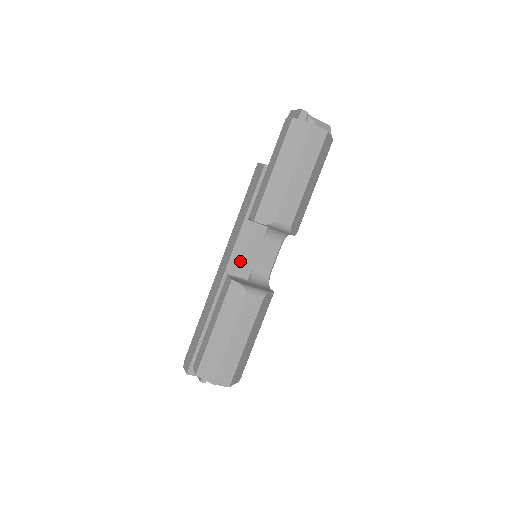
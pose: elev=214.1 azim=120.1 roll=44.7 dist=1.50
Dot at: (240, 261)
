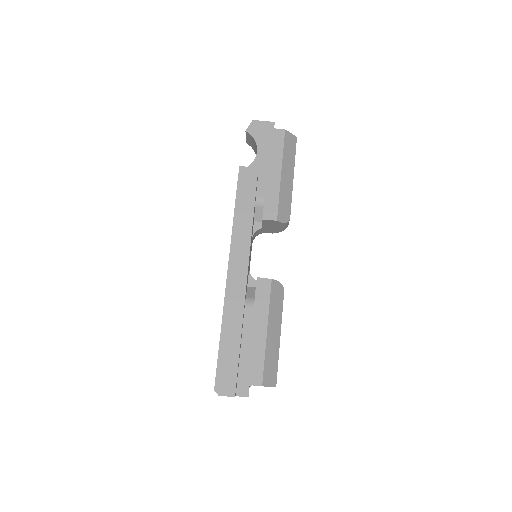
Dot at: occluded
